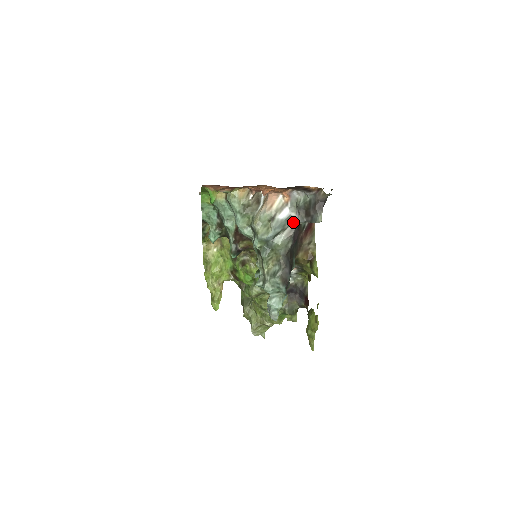
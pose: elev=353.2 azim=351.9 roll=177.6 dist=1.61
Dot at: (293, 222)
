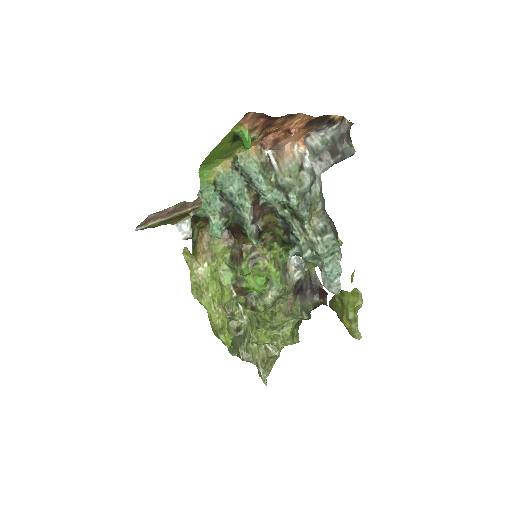
Dot at: (316, 173)
